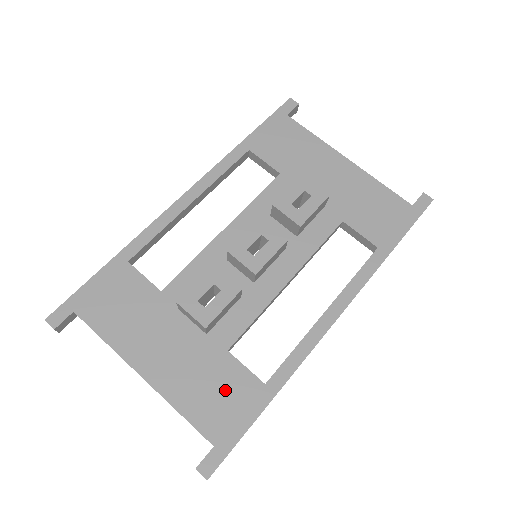
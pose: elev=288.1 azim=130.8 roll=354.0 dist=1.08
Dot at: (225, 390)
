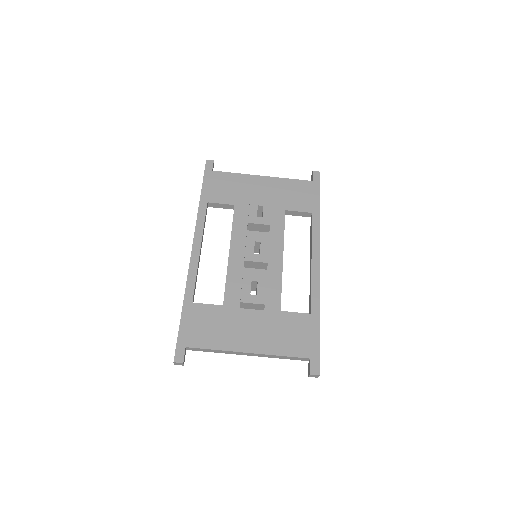
Dot at: (294, 330)
